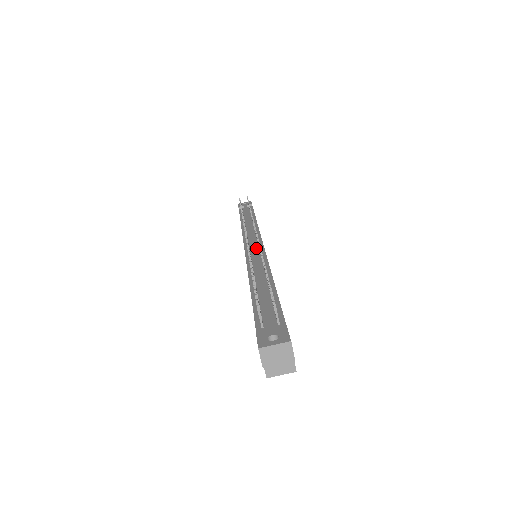
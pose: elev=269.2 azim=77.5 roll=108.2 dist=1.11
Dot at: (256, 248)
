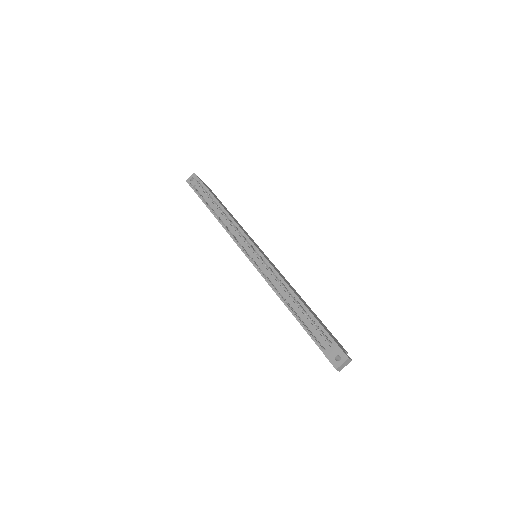
Dot at: (257, 257)
